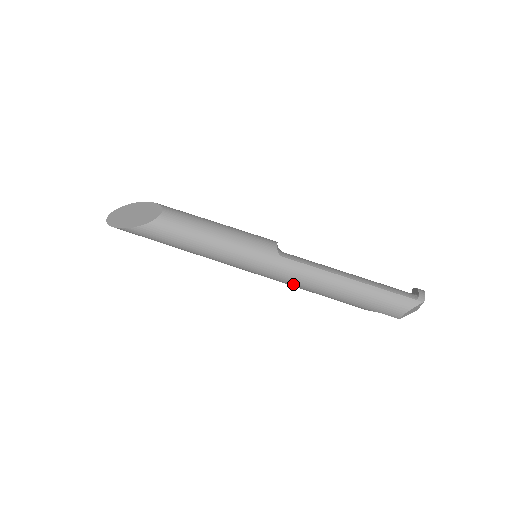
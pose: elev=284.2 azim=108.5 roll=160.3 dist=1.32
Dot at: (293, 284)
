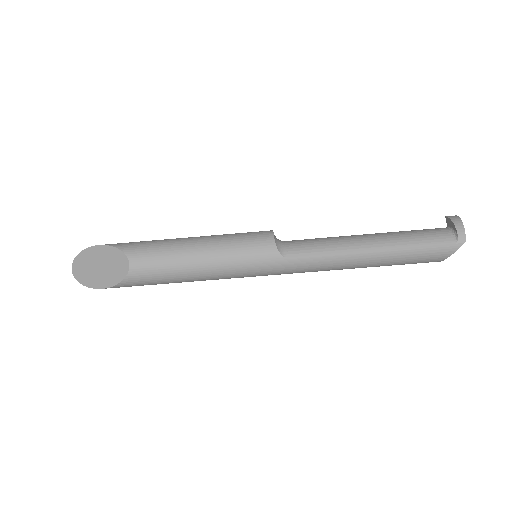
Dot at: occluded
